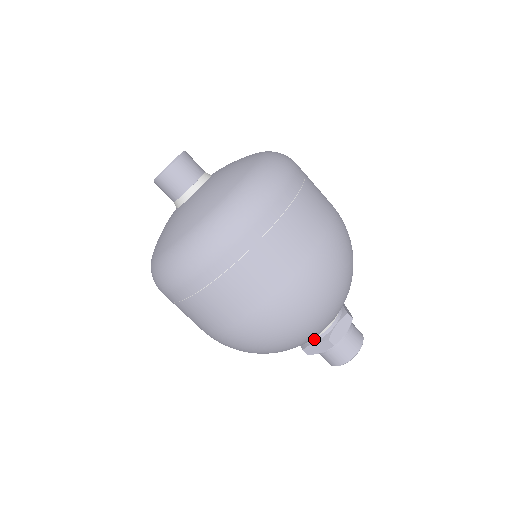
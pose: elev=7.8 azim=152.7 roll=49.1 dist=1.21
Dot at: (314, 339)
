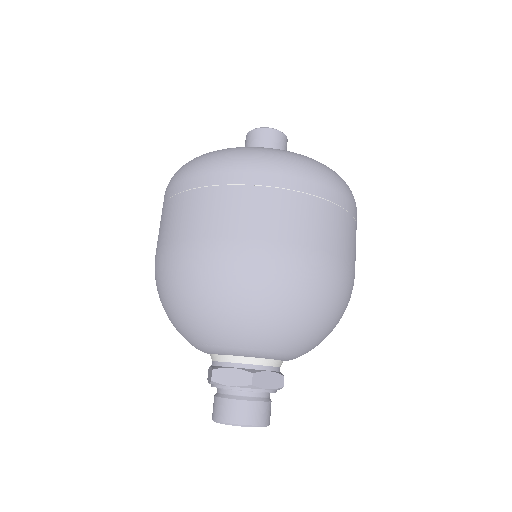
Dot at: (238, 363)
